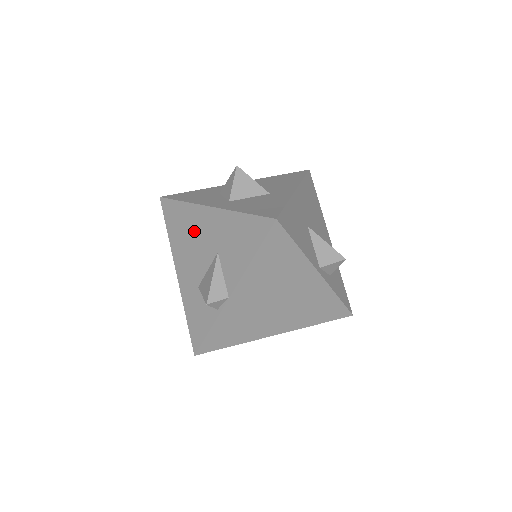
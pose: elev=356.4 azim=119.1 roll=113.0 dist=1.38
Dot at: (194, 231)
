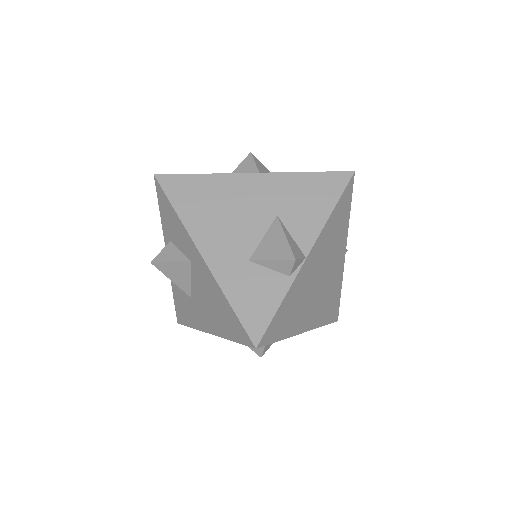
Dot at: (231, 201)
